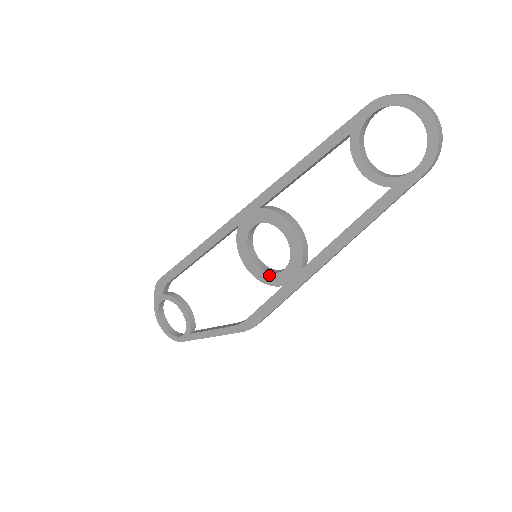
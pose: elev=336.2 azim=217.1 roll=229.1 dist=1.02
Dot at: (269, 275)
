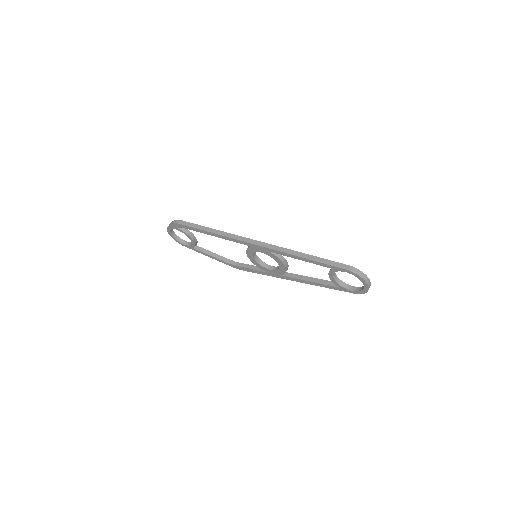
Dot at: (261, 266)
